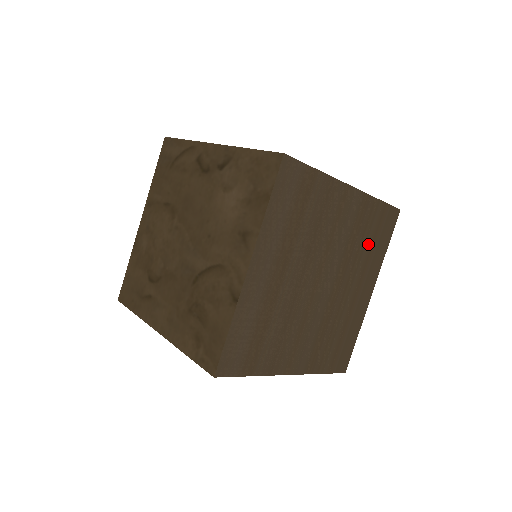
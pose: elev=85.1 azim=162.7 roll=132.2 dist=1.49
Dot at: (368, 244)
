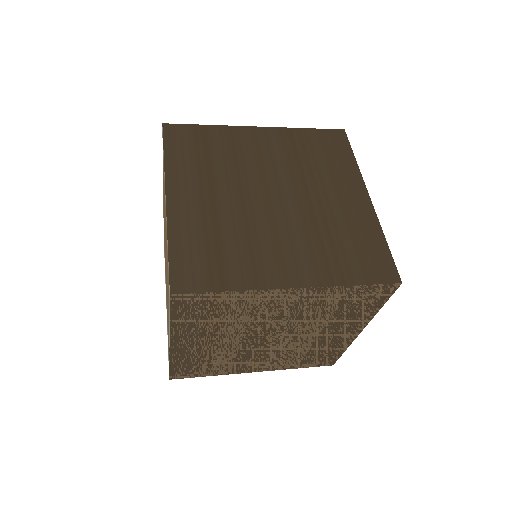
Dot at: (342, 311)
